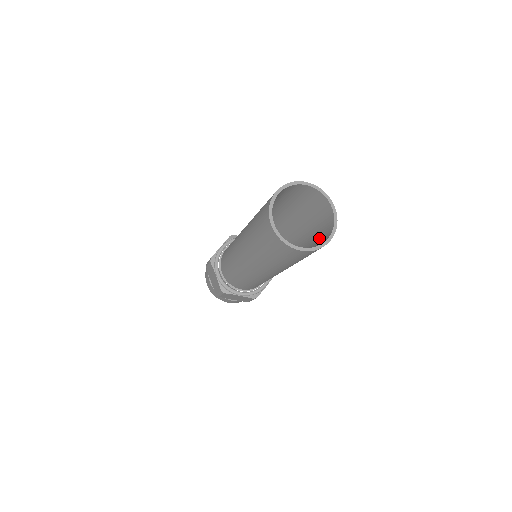
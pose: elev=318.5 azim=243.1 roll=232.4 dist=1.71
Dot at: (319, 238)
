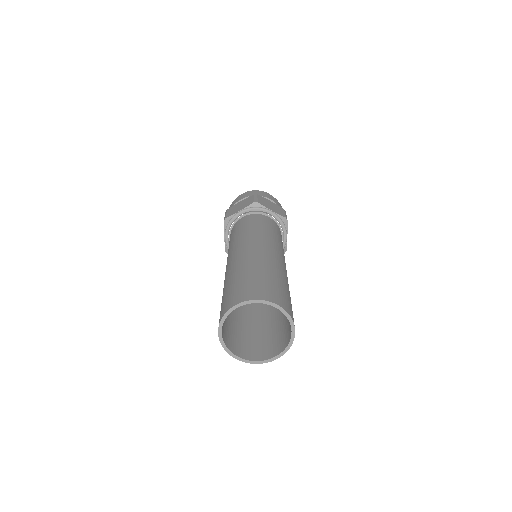
Dot at: (280, 332)
